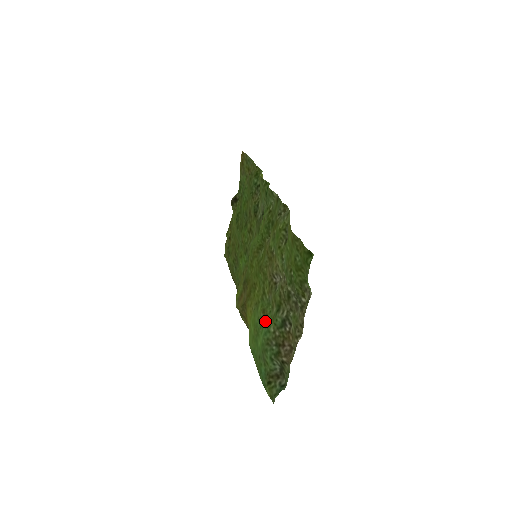
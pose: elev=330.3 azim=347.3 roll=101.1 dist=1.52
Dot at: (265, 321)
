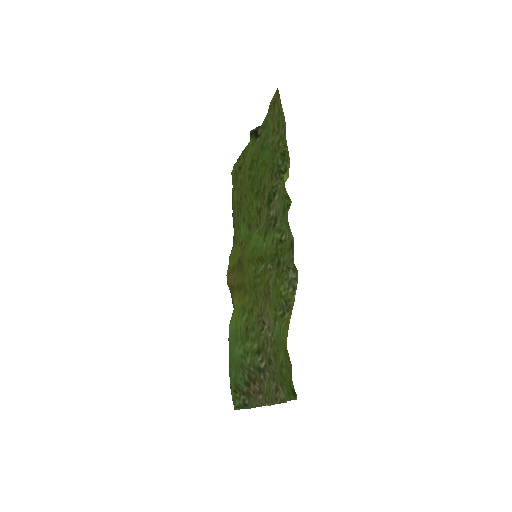
Dot at: (245, 341)
